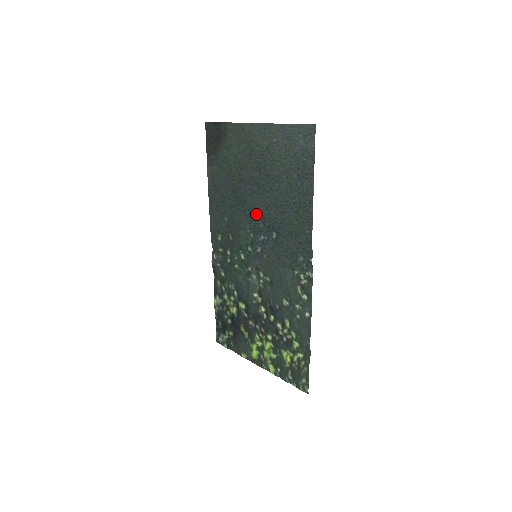
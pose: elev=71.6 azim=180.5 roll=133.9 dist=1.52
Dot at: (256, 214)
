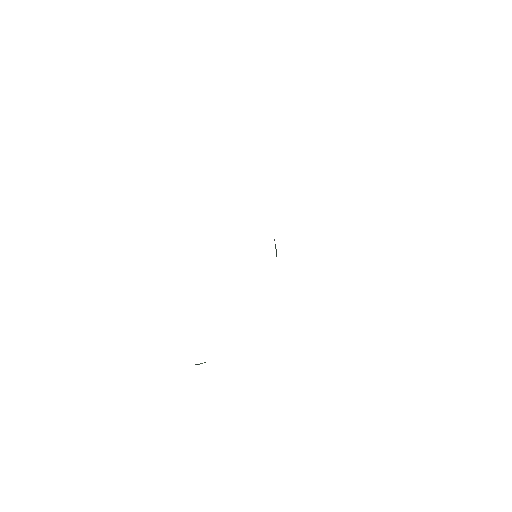
Dot at: occluded
